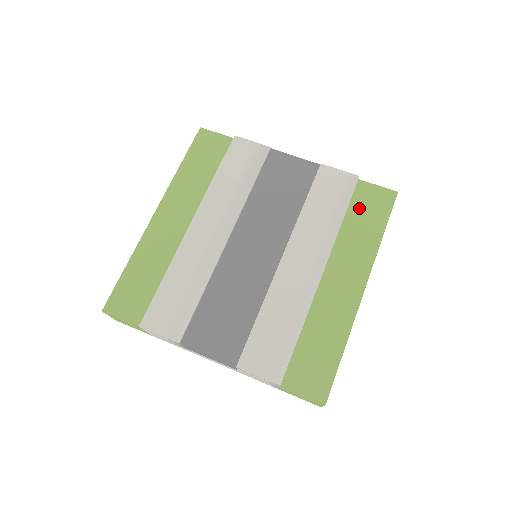
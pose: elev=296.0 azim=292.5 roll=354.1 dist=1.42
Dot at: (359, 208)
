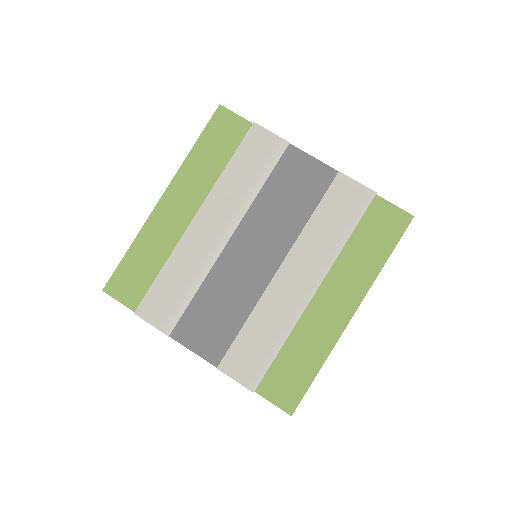
Dot at: (368, 228)
